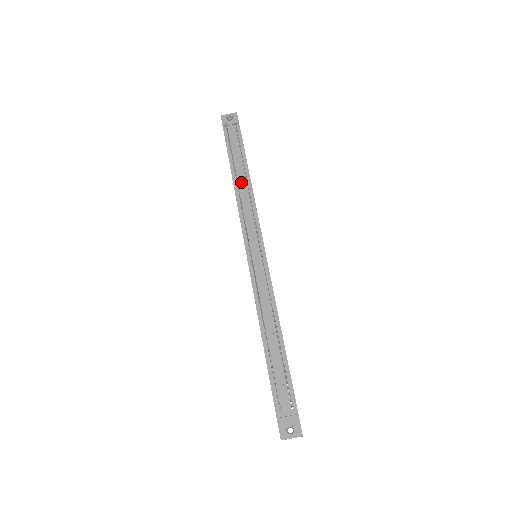
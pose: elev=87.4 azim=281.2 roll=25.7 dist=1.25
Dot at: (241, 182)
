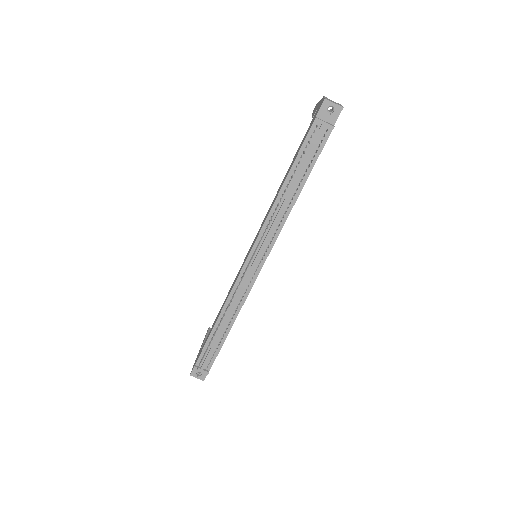
Dot at: (286, 199)
